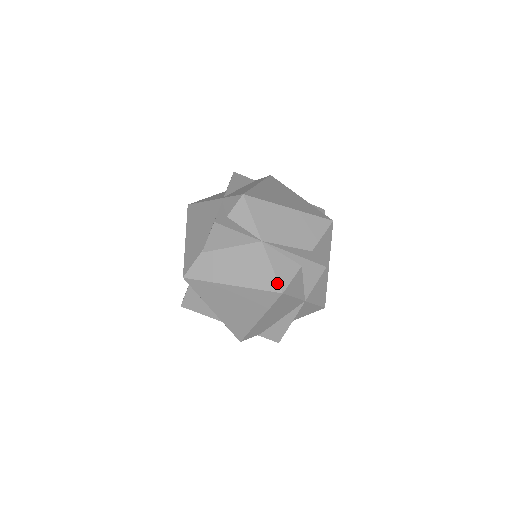
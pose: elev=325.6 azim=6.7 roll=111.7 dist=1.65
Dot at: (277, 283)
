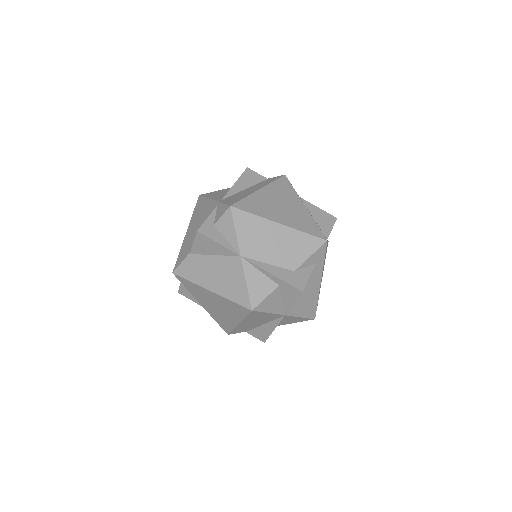
Dot at: (248, 300)
